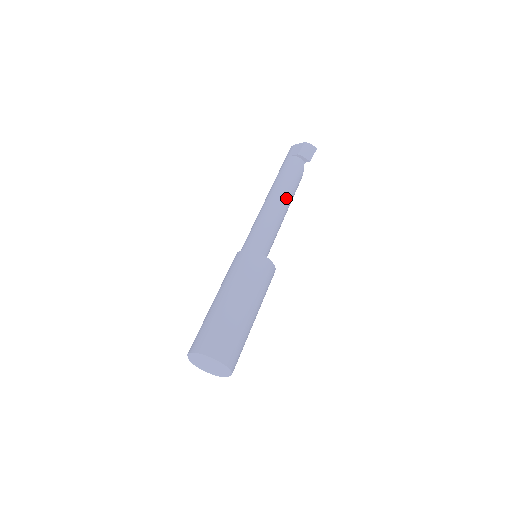
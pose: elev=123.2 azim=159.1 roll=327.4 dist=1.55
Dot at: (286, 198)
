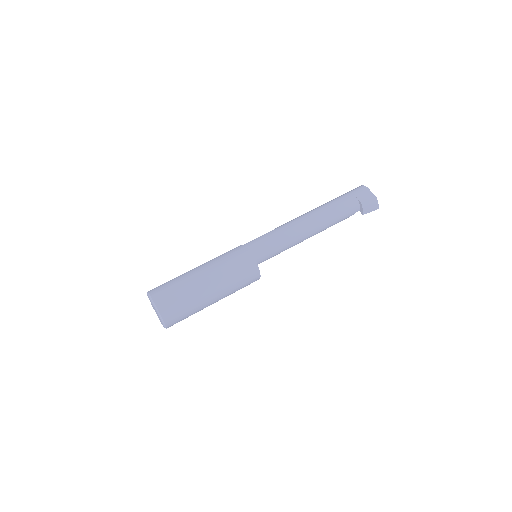
Dot at: (318, 230)
